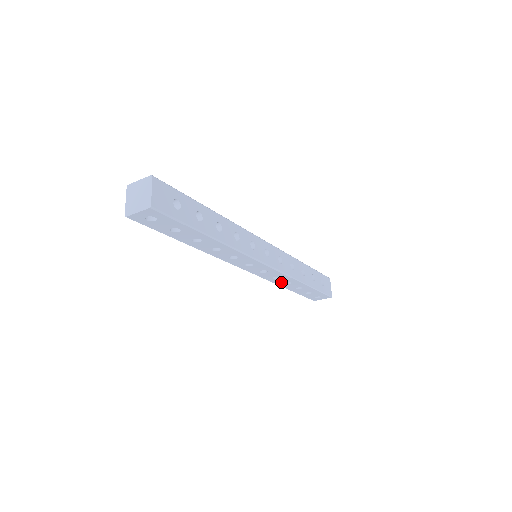
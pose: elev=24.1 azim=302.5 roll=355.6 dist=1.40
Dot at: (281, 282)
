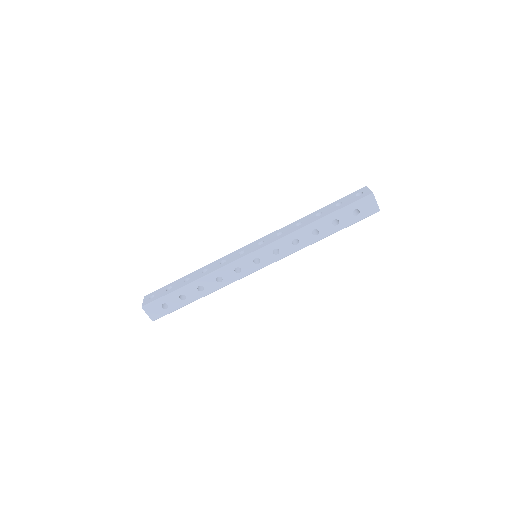
Dot at: occluded
